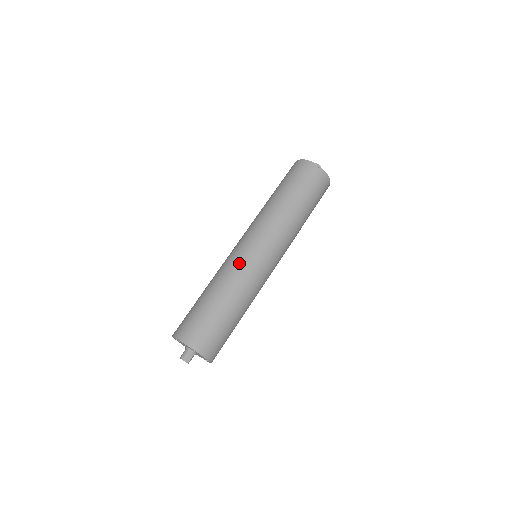
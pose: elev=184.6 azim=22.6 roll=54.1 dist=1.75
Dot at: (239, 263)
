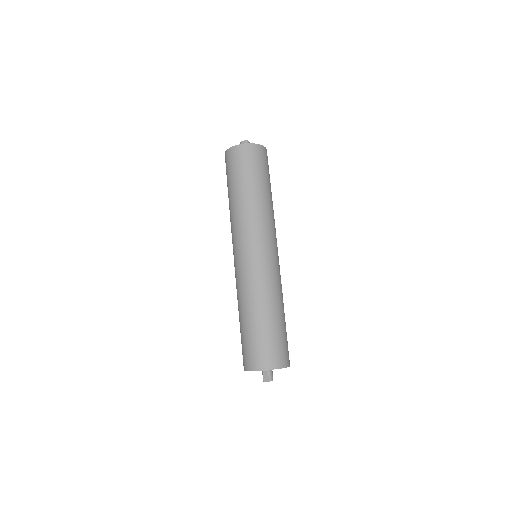
Dot at: (236, 278)
